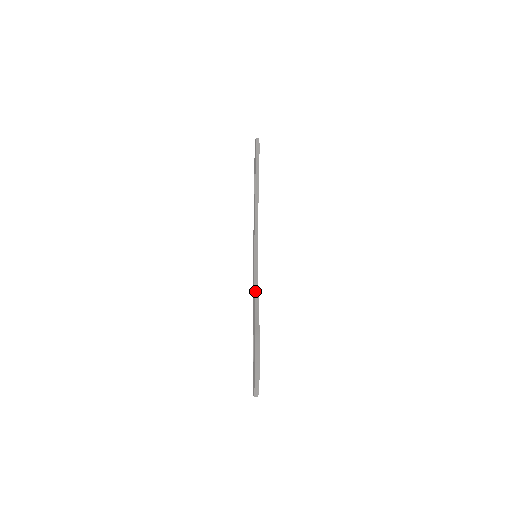
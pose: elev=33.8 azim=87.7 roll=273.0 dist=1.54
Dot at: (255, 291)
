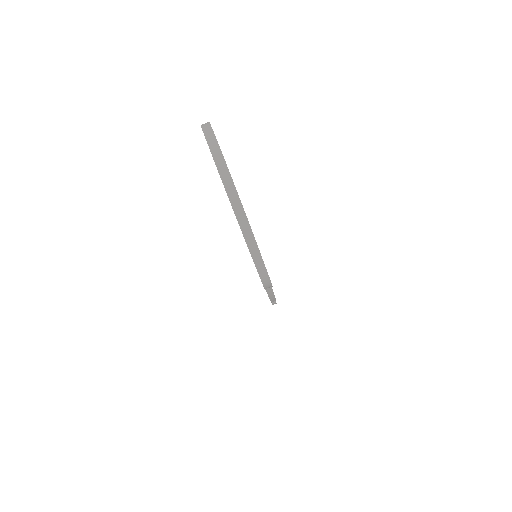
Dot at: occluded
